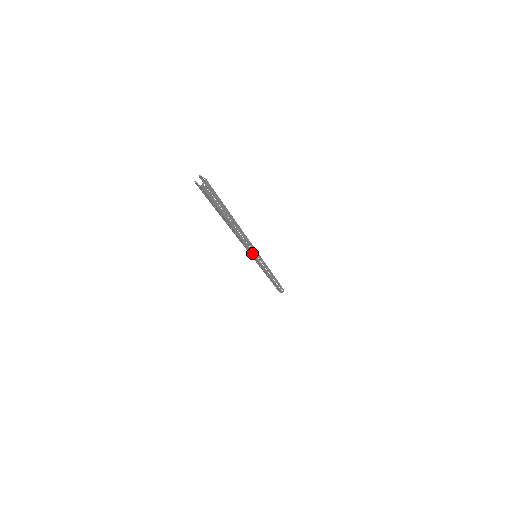
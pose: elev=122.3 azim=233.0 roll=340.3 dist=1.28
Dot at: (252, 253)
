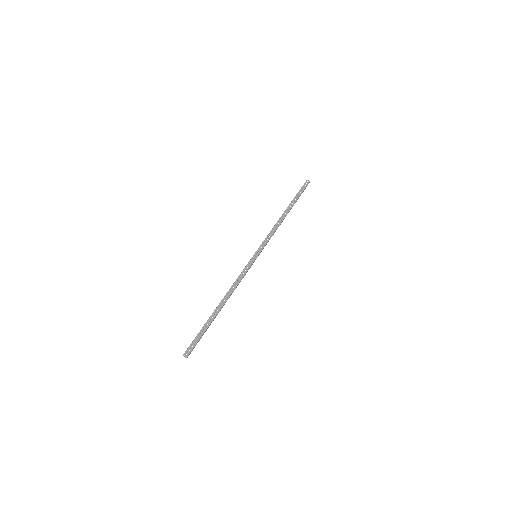
Dot at: occluded
